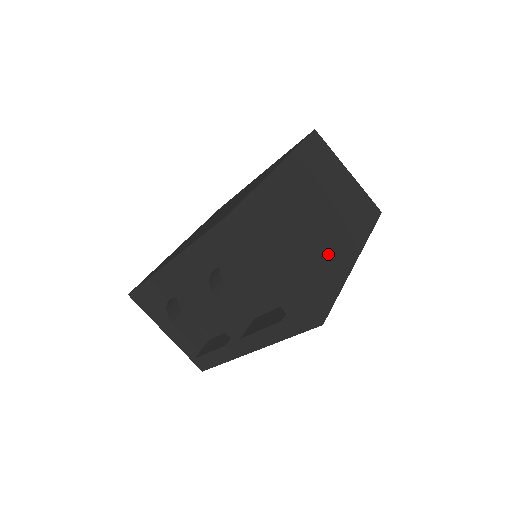
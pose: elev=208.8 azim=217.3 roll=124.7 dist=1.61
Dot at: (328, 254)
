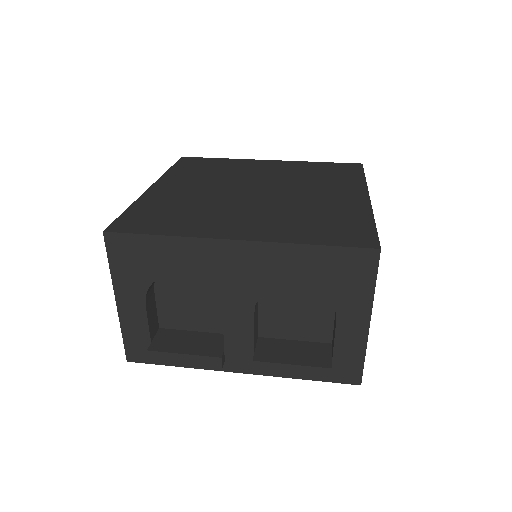
Dot at: occluded
